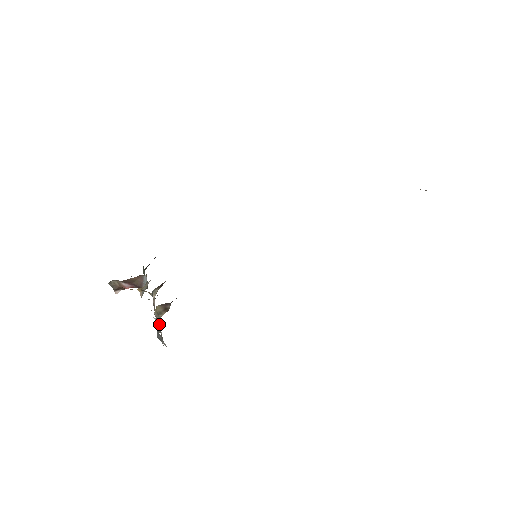
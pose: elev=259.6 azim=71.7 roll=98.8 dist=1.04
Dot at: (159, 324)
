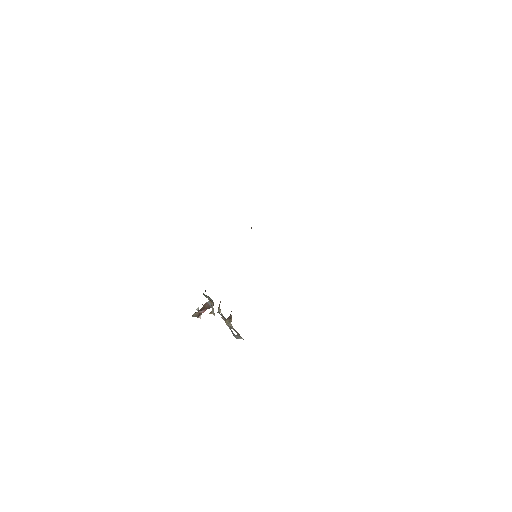
Dot at: occluded
